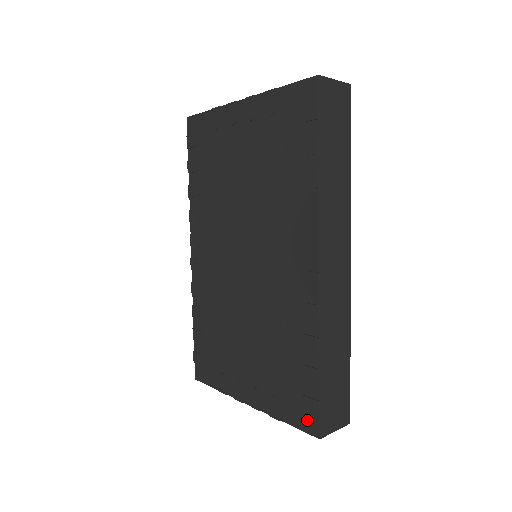
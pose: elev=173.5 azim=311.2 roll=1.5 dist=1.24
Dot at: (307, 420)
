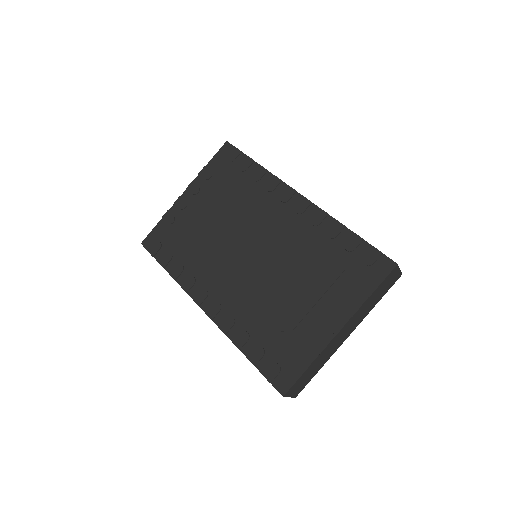
Dot at: (380, 267)
